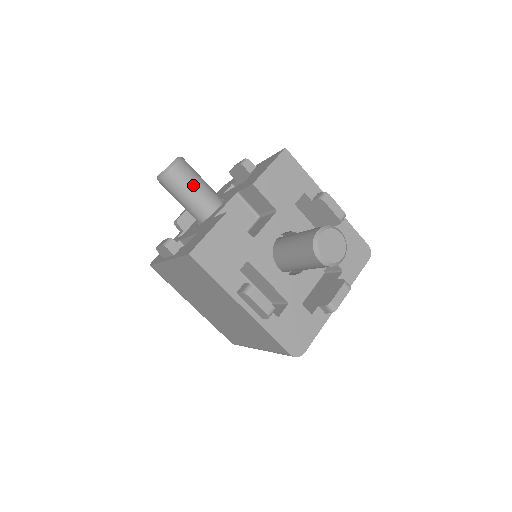
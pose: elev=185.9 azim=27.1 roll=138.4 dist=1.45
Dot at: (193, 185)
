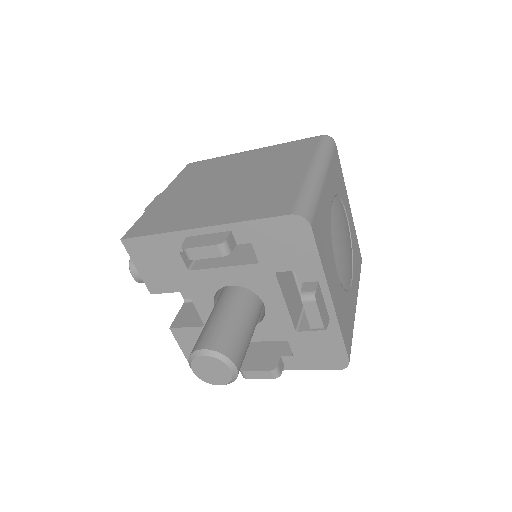
Dot at: occluded
